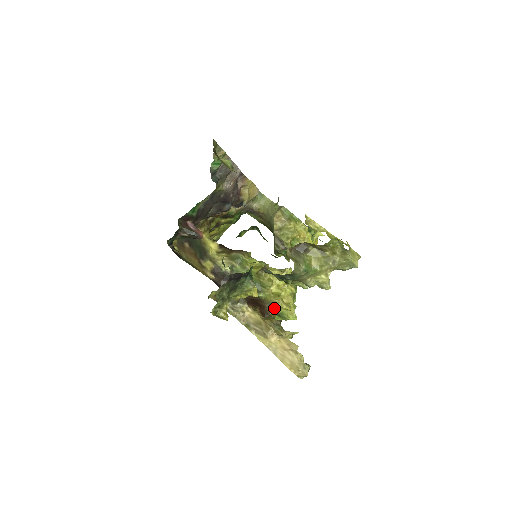
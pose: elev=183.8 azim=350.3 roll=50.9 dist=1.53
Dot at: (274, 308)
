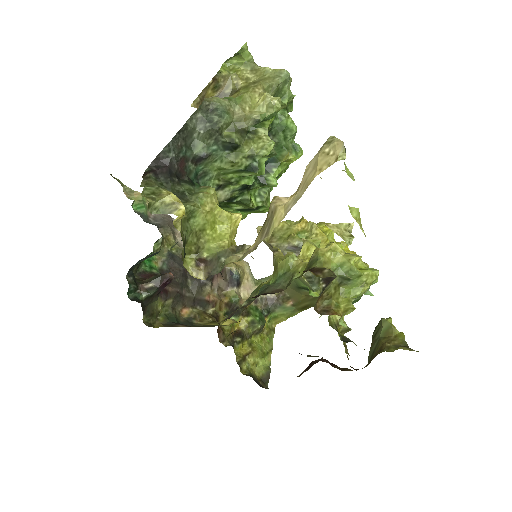
Dot at: (316, 261)
